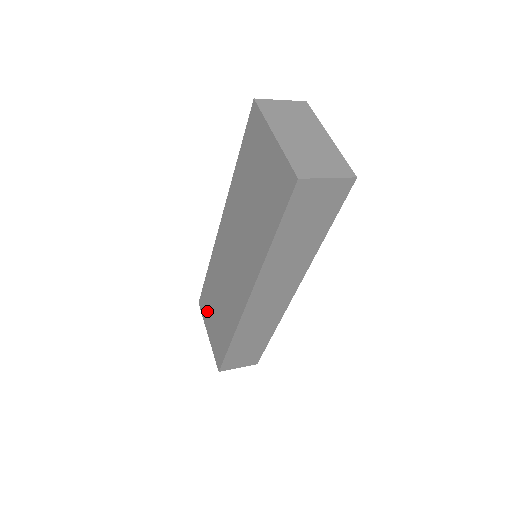
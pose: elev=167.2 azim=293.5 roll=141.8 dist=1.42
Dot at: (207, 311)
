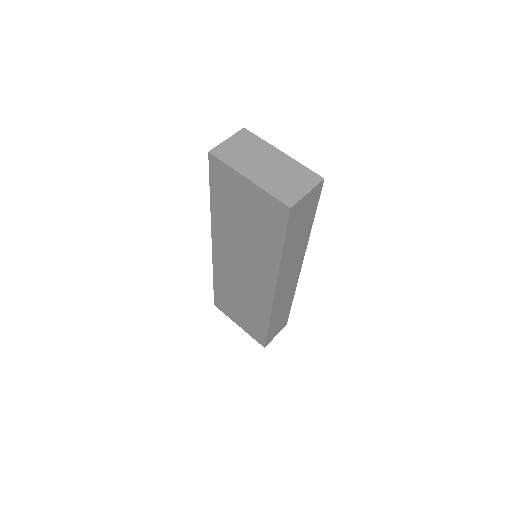
Dot at: (228, 309)
